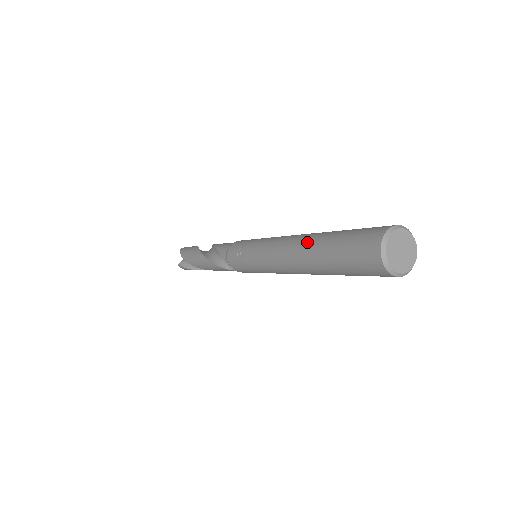
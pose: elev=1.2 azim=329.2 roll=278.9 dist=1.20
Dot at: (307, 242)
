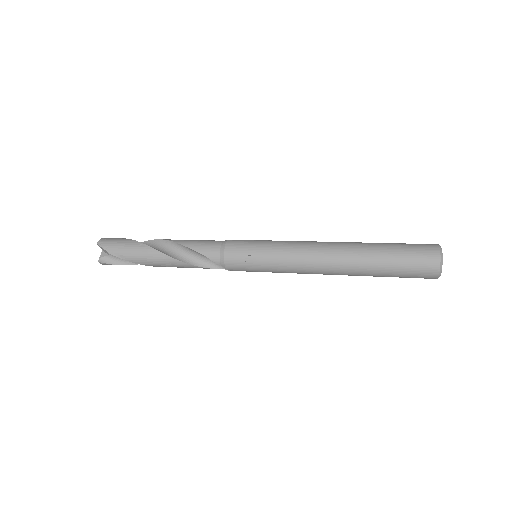
Dot at: (355, 255)
